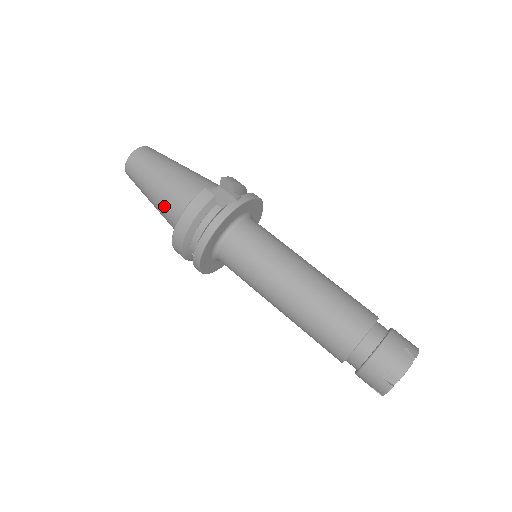
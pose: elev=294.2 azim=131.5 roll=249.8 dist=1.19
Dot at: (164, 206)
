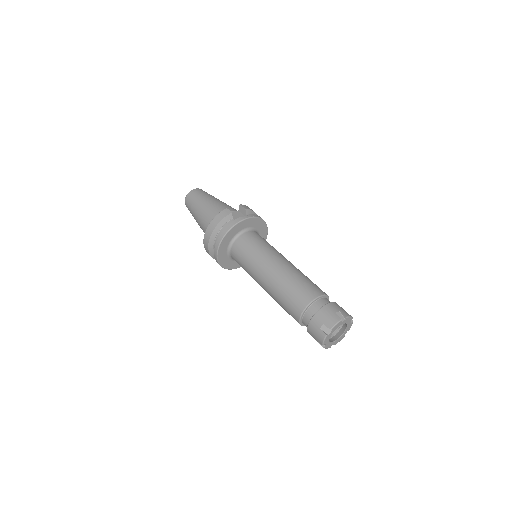
Dot at: (203, 221)
